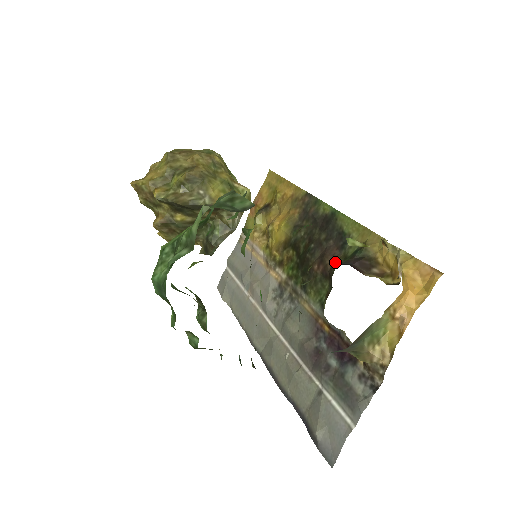
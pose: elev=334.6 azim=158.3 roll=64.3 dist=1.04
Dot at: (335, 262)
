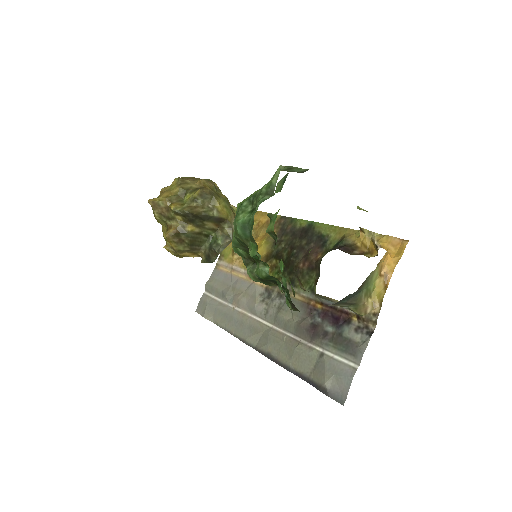
Dot at: (319, 257)
